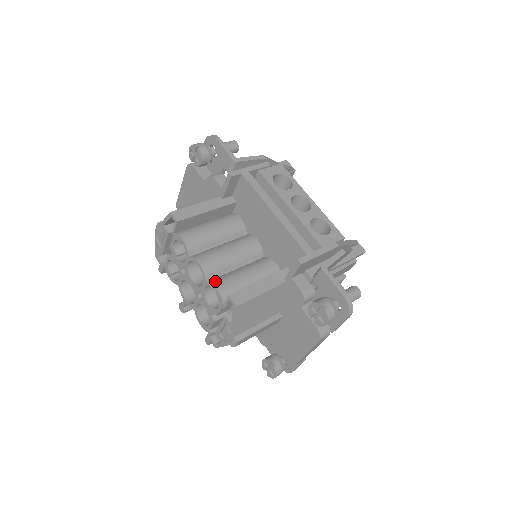
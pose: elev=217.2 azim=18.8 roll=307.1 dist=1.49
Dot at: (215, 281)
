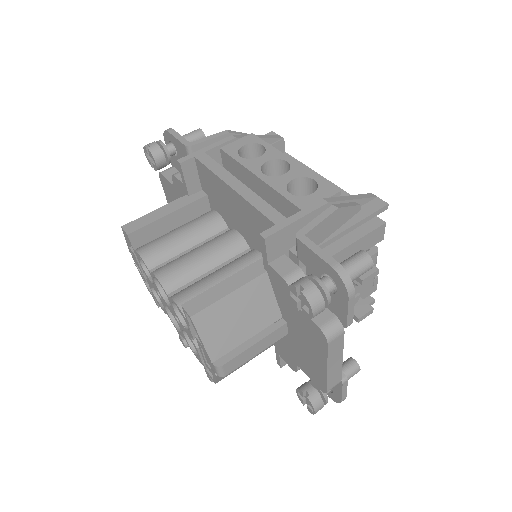
Dot at: (176, 294)
